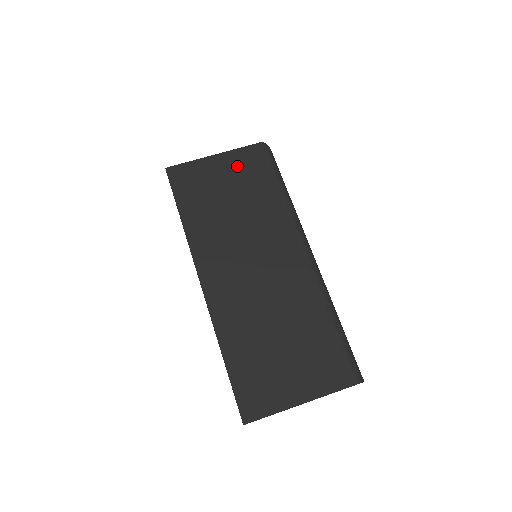
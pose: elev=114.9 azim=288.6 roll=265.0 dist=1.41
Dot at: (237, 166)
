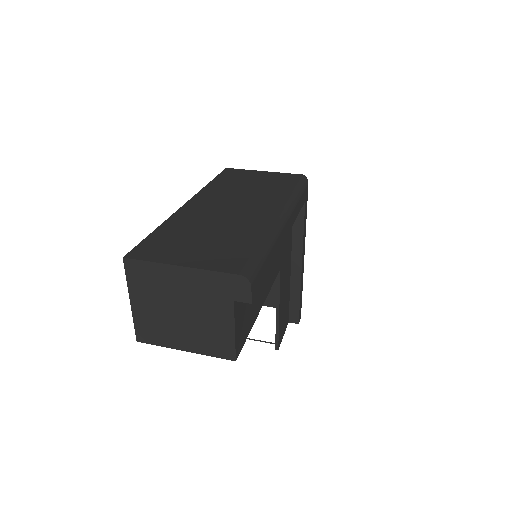
Dot at: (274, 177)
